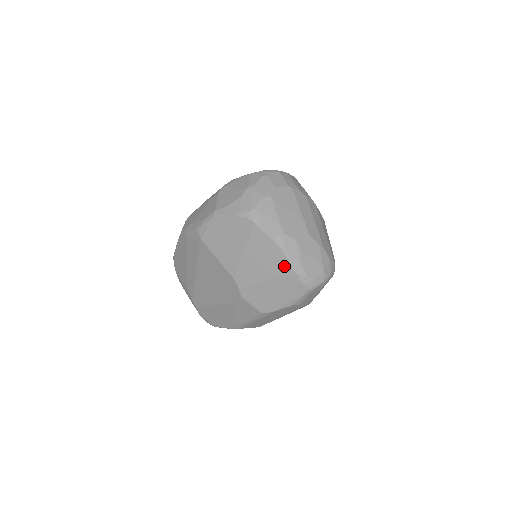
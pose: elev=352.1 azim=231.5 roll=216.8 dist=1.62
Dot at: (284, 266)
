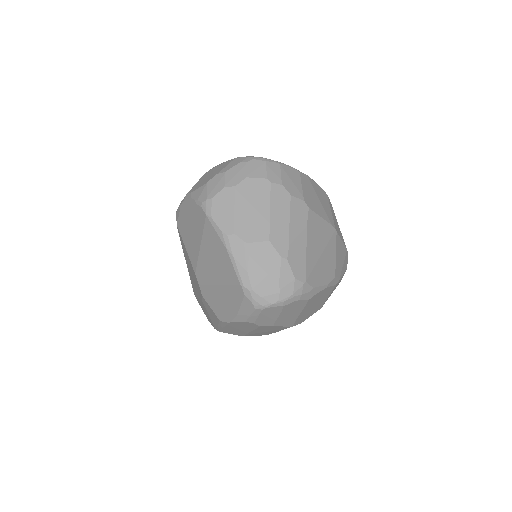
Dot at: (231, 272)
